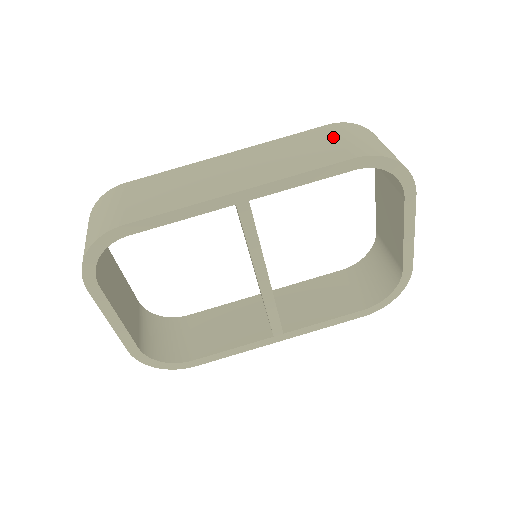
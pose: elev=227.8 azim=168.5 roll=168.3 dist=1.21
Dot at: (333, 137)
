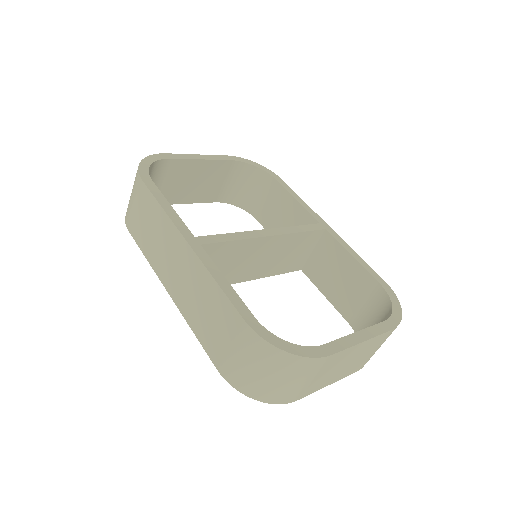
Dot at: (231, 337)
